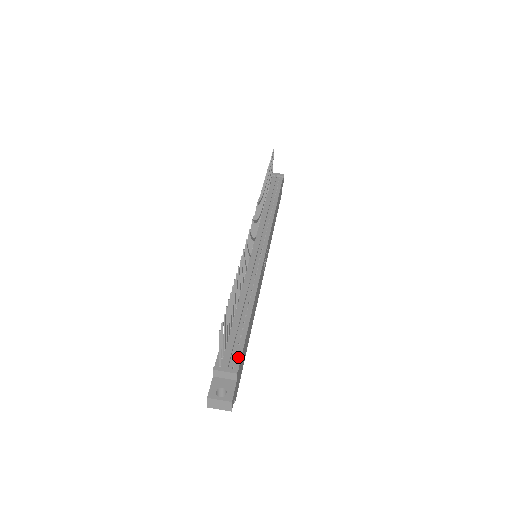
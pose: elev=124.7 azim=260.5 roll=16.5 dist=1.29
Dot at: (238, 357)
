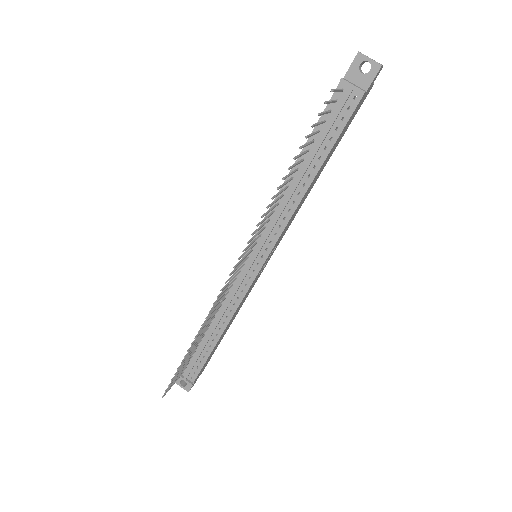
Dot at: (197, 372)
